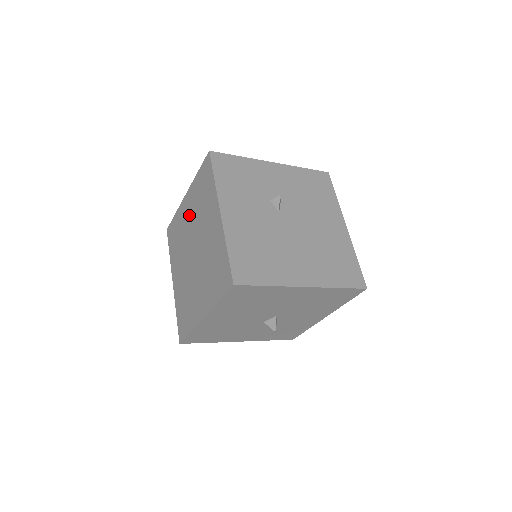
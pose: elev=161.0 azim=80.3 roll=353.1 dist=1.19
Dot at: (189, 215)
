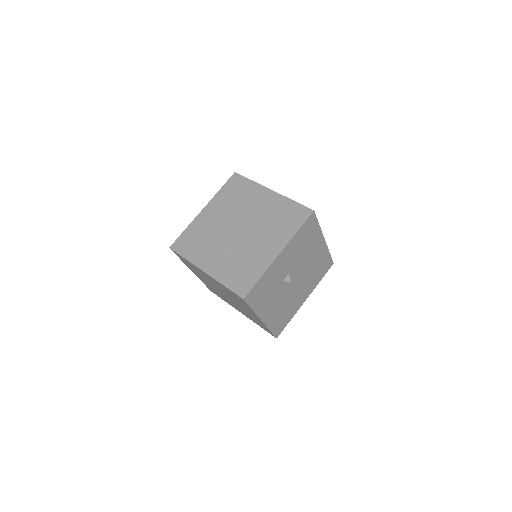
Dot at: (214, 283)
